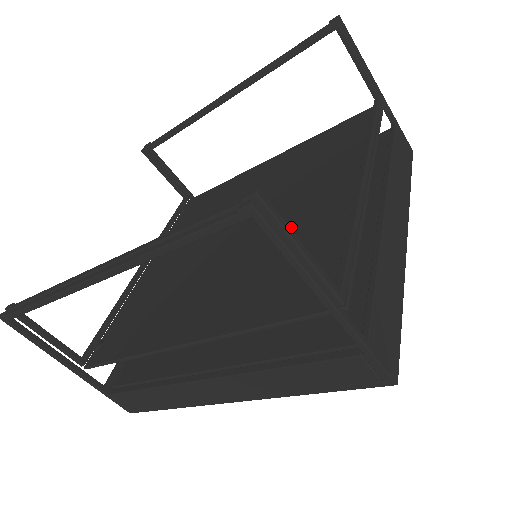
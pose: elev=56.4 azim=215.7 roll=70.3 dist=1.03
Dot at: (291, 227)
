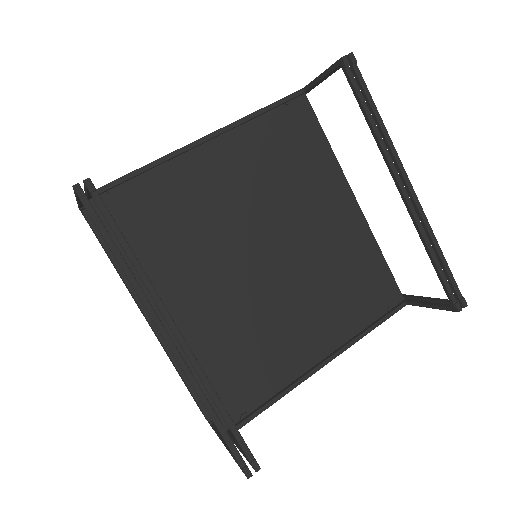
Dot at: (277, 327)
